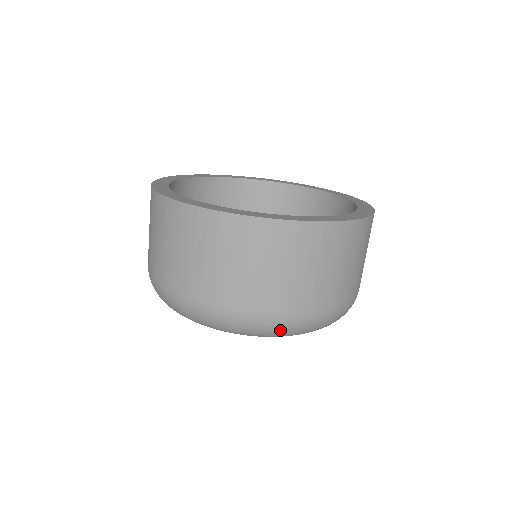
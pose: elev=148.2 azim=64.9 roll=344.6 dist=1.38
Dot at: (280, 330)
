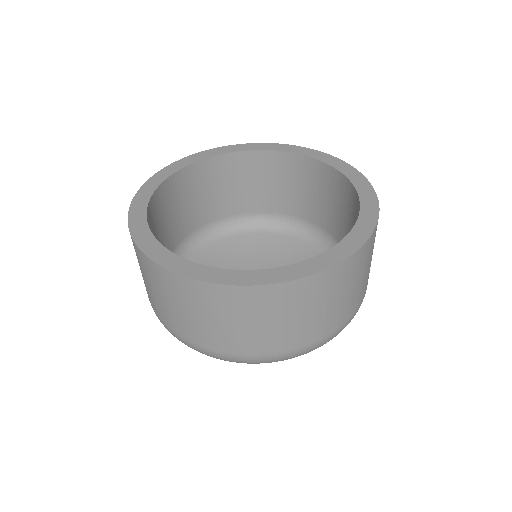
Dot at: occluded
